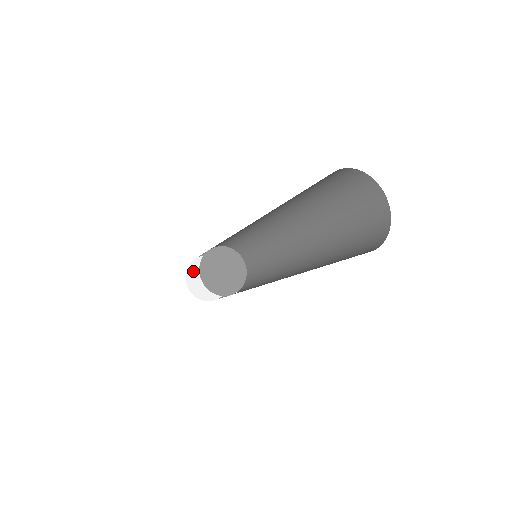
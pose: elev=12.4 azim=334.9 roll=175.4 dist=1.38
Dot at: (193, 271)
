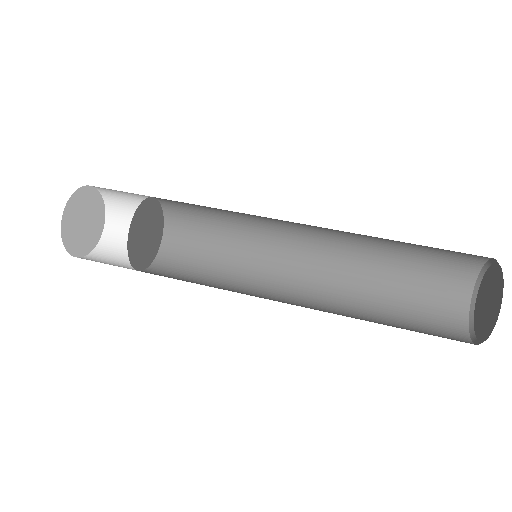
Dot at: (74, 245)
